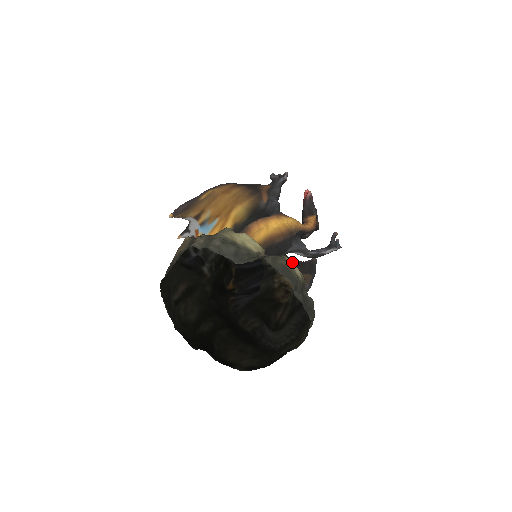
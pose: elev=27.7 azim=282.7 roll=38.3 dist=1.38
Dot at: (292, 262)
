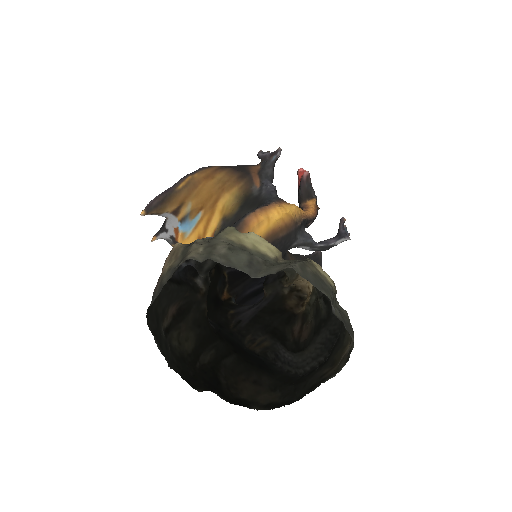
Dot at: (320, 266)
